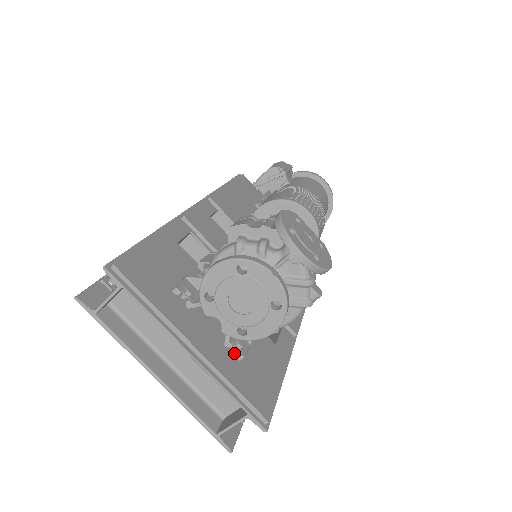
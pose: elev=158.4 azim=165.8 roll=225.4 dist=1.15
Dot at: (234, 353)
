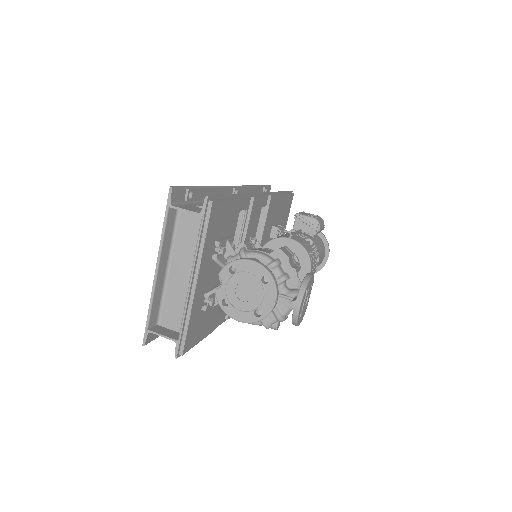
Dot at: (203, 303)
